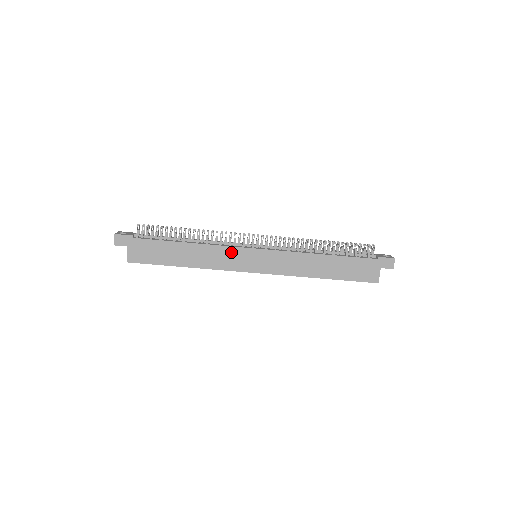
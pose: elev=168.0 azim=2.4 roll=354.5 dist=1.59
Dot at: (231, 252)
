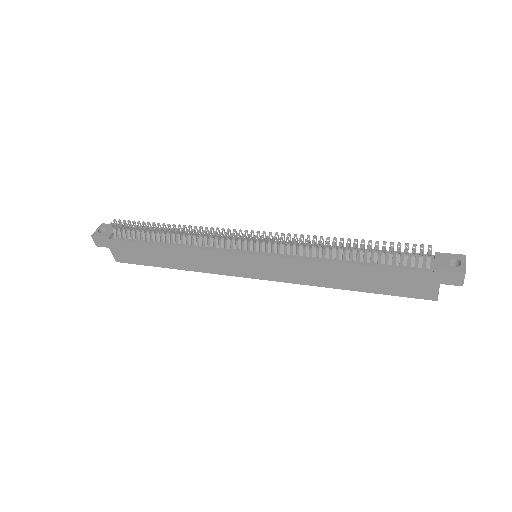
Dot at: (219, 256)
